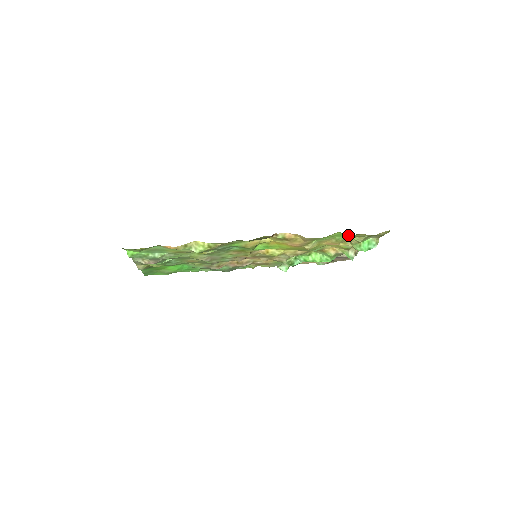
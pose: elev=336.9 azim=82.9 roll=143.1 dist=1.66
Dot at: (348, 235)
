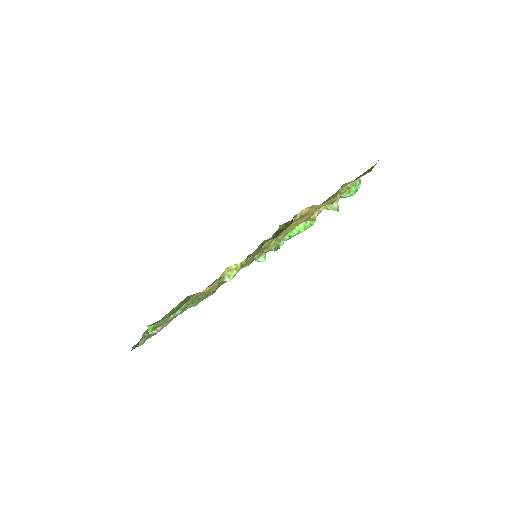
Dot at: occluded
